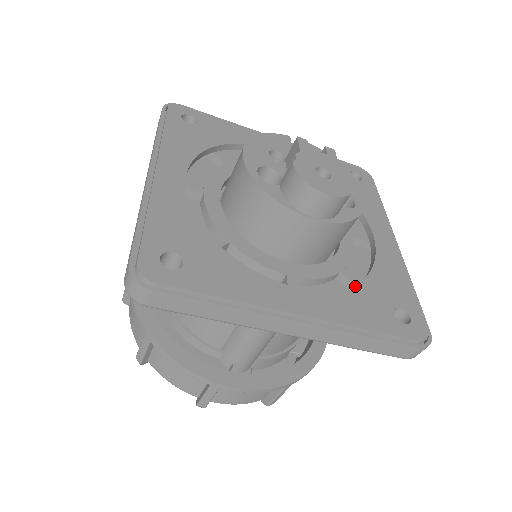
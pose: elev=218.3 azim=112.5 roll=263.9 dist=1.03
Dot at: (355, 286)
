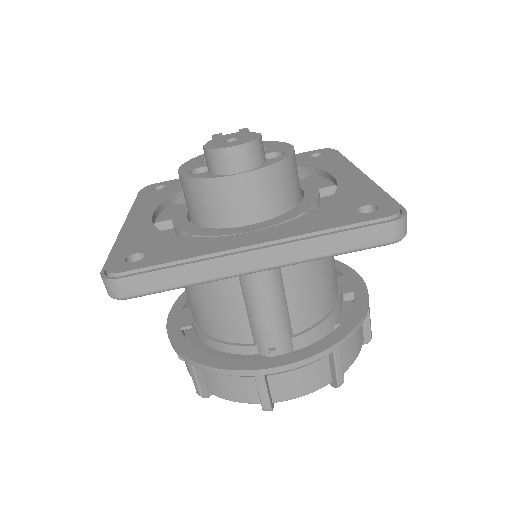
Dot at: (313, 211)
